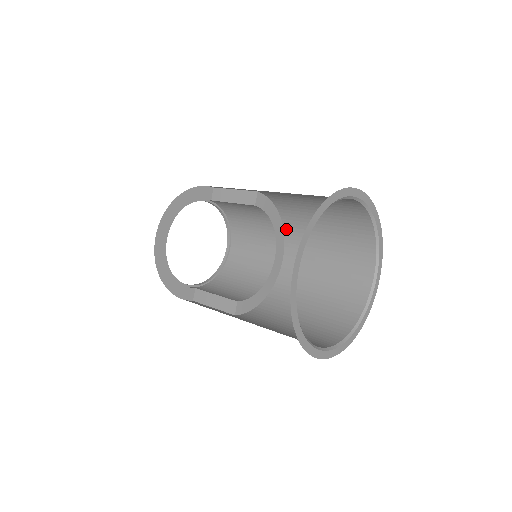
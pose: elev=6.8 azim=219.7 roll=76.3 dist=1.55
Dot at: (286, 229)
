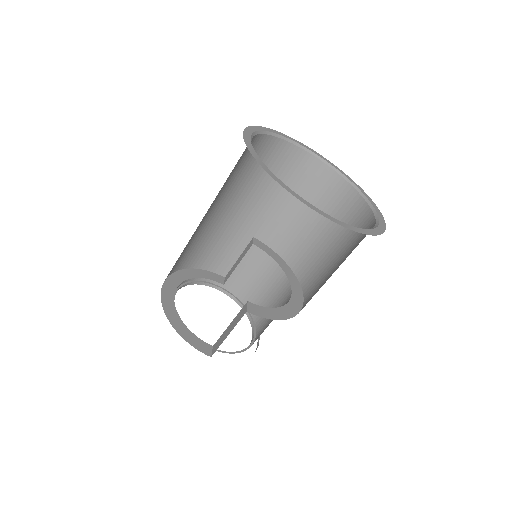
Dot at: (297, 272)
